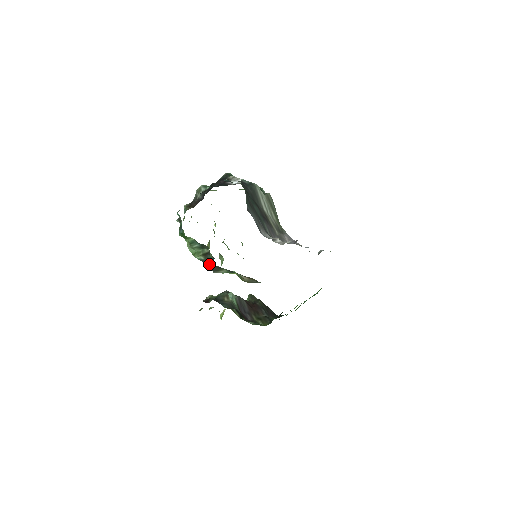
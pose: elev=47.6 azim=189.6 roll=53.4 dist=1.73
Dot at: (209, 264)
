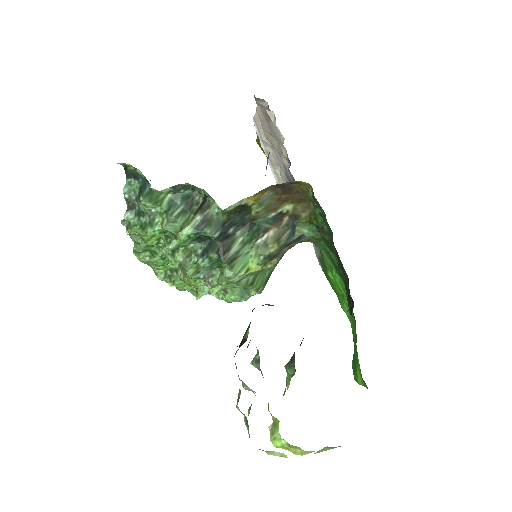
Dot at: (212, 227)
